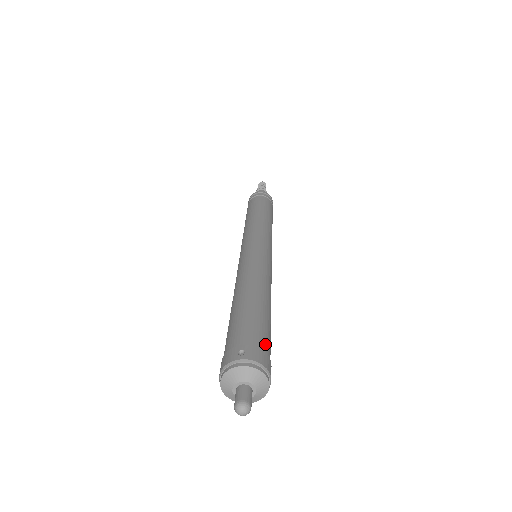
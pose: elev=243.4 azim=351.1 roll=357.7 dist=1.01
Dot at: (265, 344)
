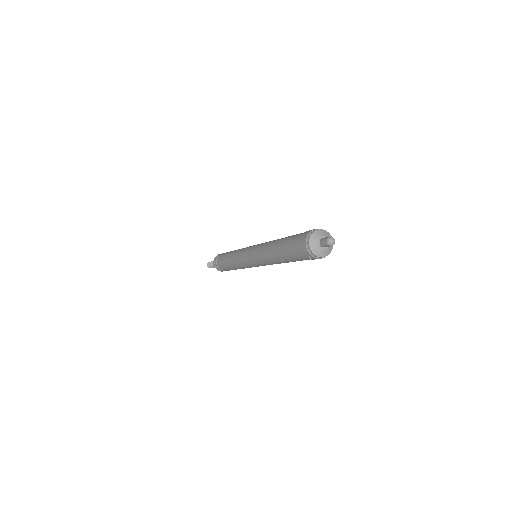
Dot at: occluded
